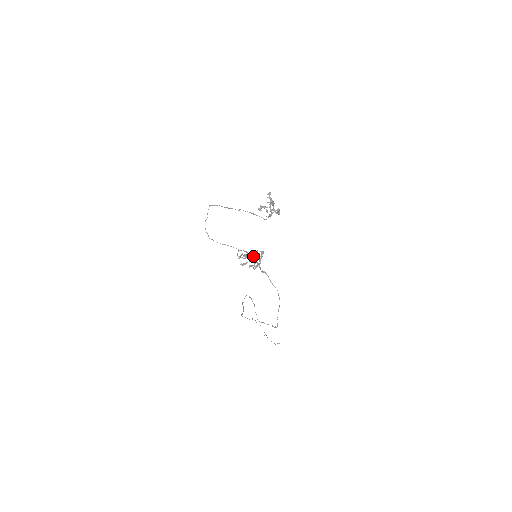
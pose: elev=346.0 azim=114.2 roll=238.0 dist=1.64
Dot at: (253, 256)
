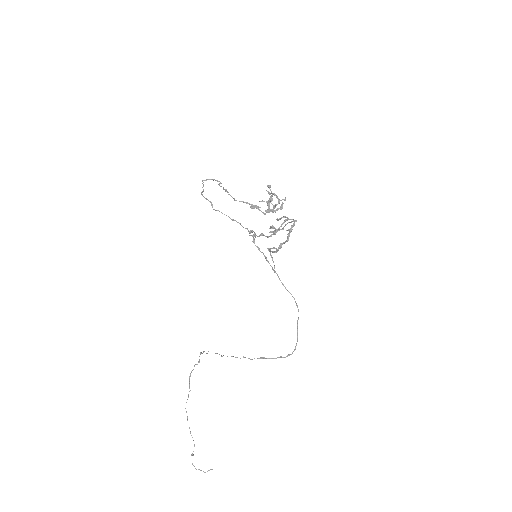
Dot at: (285, 224)
